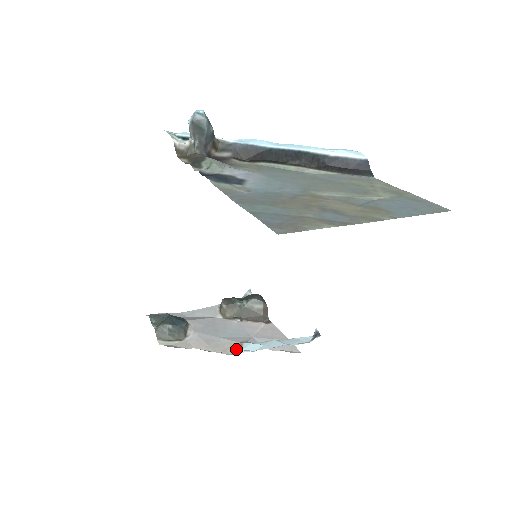
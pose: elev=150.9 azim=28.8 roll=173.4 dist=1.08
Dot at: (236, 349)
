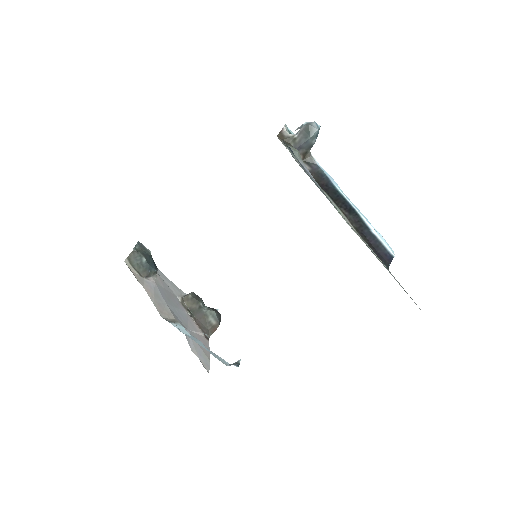
Dot at: (170, 319)
